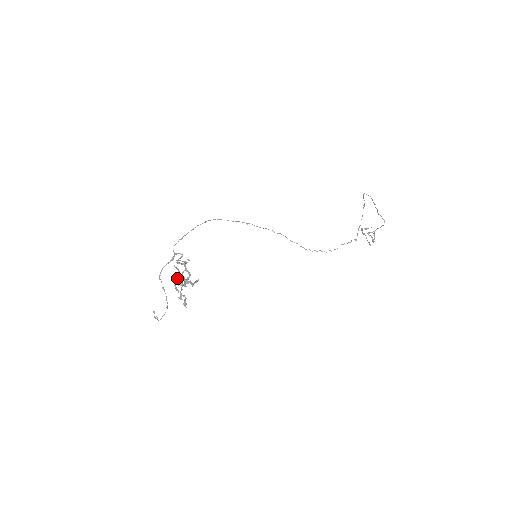
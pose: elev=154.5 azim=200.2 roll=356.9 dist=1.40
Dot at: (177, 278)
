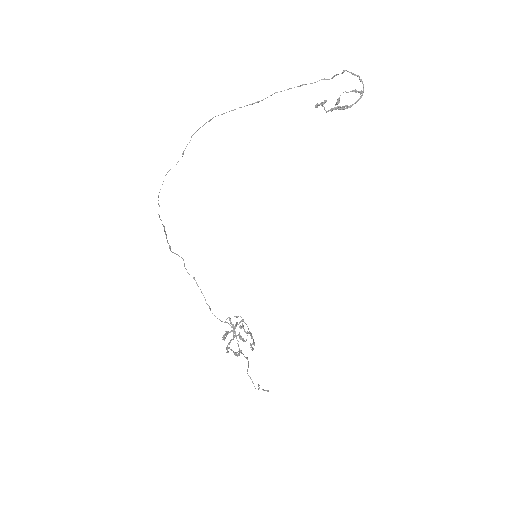
Dot at: occluded
